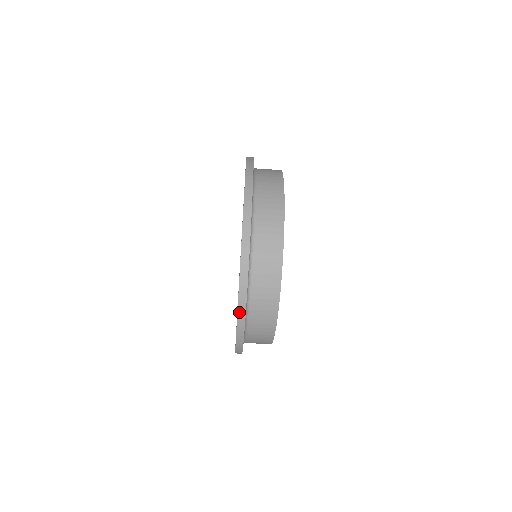
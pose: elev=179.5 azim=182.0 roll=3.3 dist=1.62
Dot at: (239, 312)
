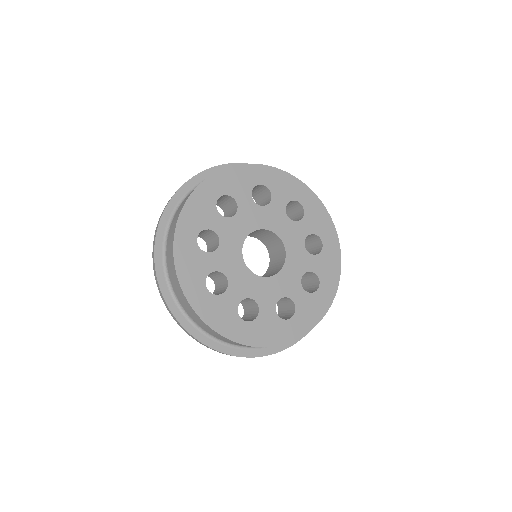
Dot at: (204, 345)
